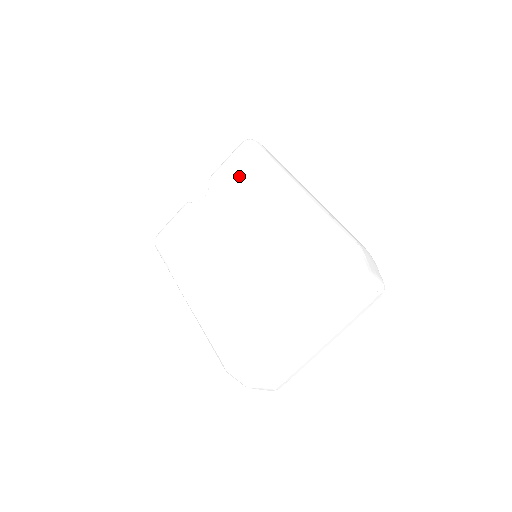
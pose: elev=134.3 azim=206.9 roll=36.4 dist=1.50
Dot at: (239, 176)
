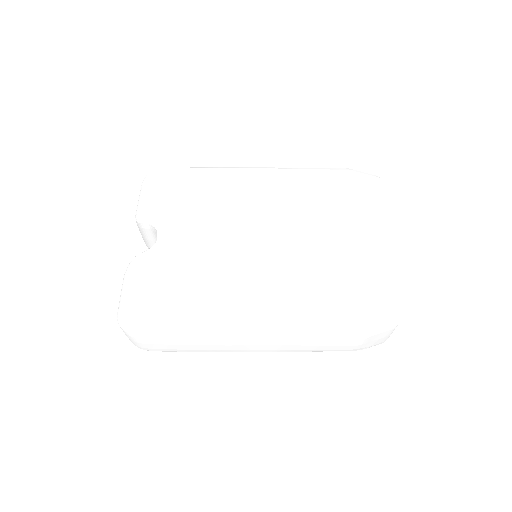
Dot at: (185, 193)
